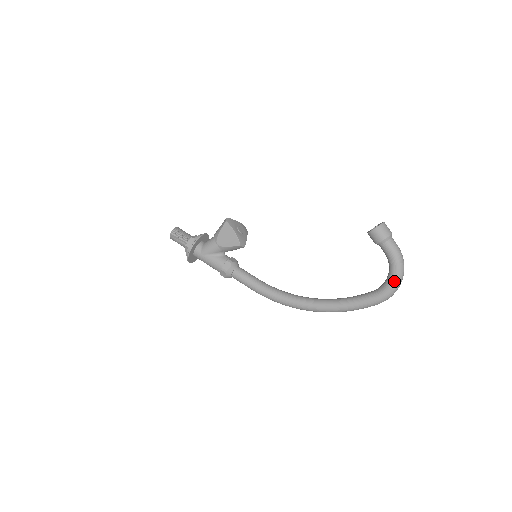
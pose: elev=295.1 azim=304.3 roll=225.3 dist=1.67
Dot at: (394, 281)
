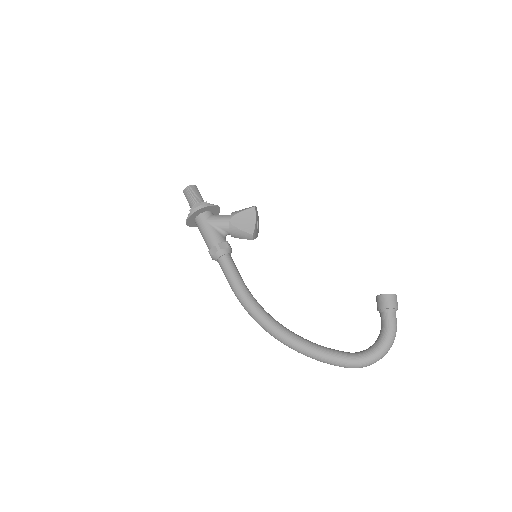
Dot at: (377, 352)
